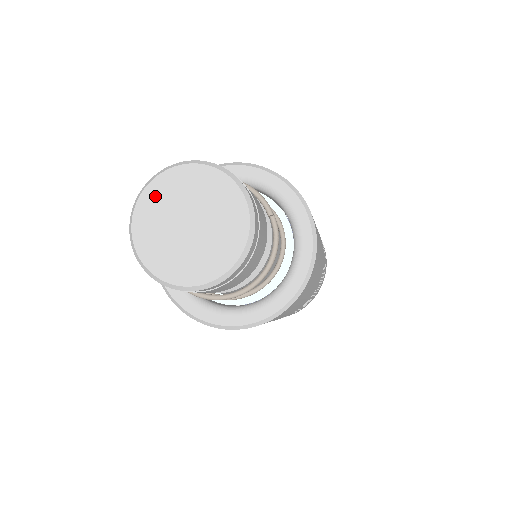
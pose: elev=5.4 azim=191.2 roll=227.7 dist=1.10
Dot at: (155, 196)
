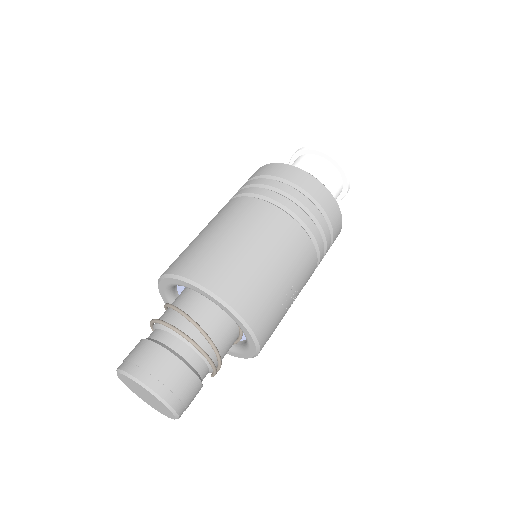
Dot at: (138, 386)
